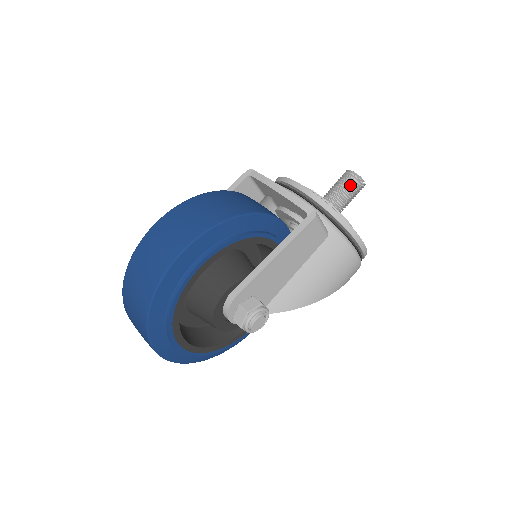
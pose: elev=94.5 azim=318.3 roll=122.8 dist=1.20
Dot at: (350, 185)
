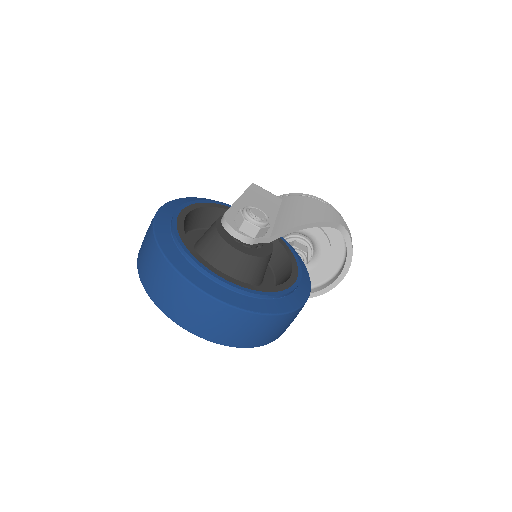
Dot at: occluded
